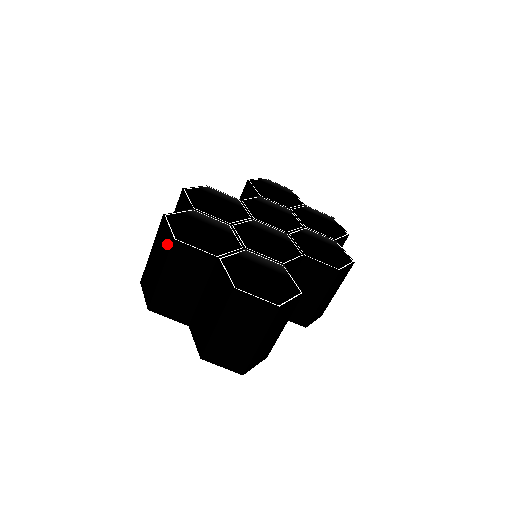
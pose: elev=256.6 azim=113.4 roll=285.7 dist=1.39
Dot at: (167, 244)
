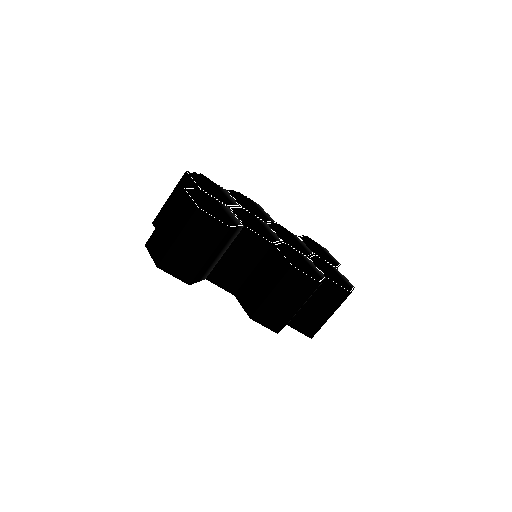
Dot at: occluded
